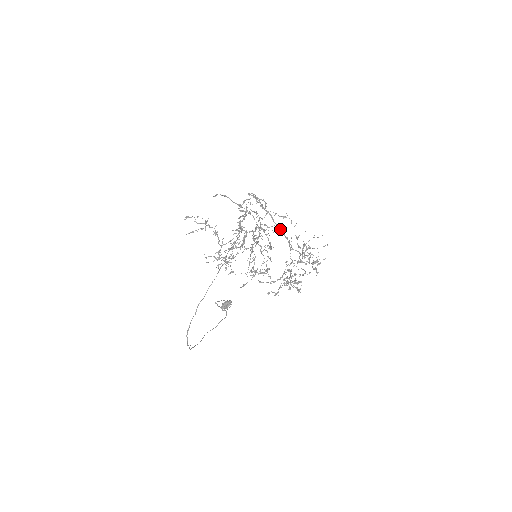
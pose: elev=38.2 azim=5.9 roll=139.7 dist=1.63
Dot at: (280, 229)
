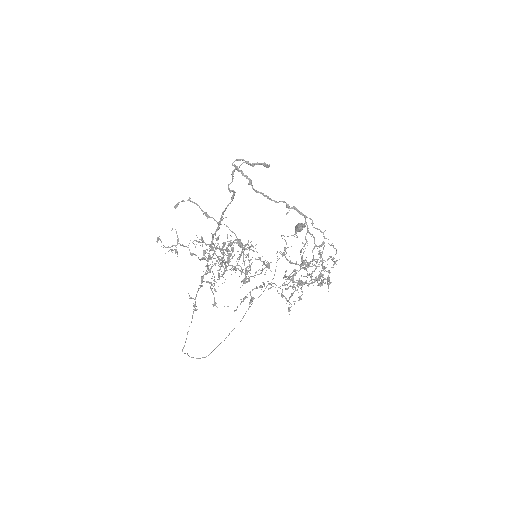
Dot at: (288, 204)
